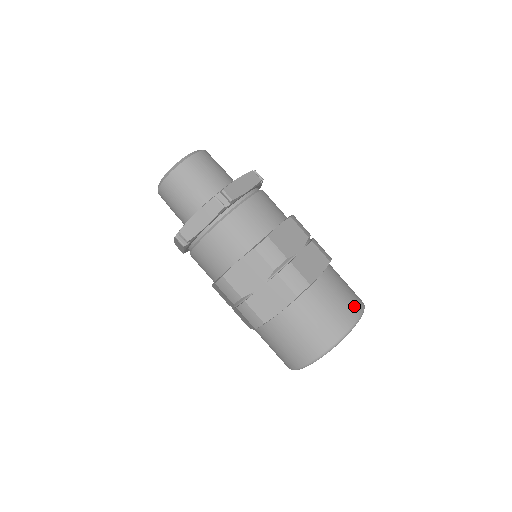
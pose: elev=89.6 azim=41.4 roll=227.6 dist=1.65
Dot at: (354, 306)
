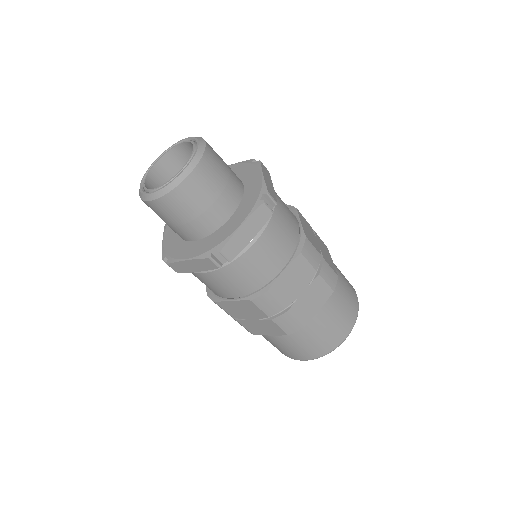
Dot at: (350, 284)
